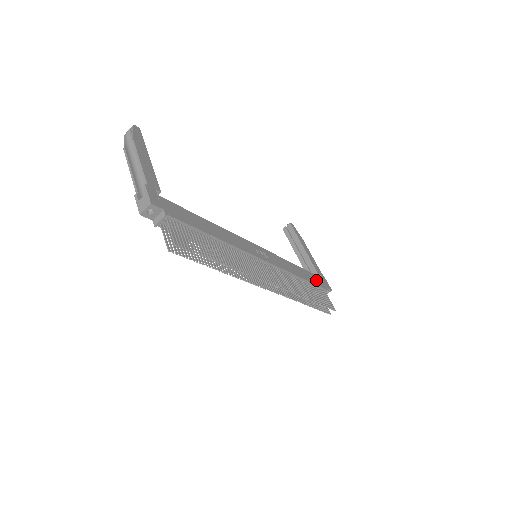
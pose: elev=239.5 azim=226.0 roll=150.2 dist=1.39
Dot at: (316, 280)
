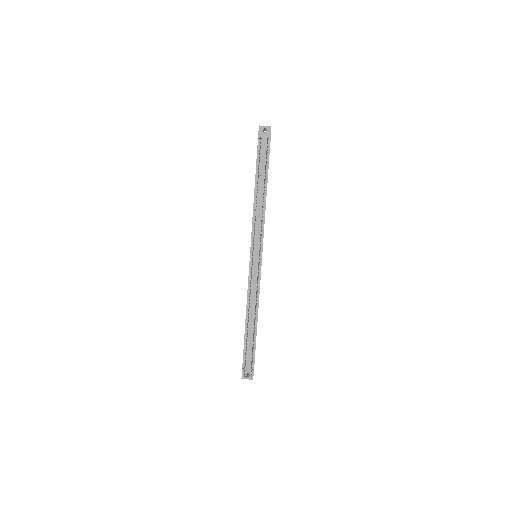
Dot at: occluded
